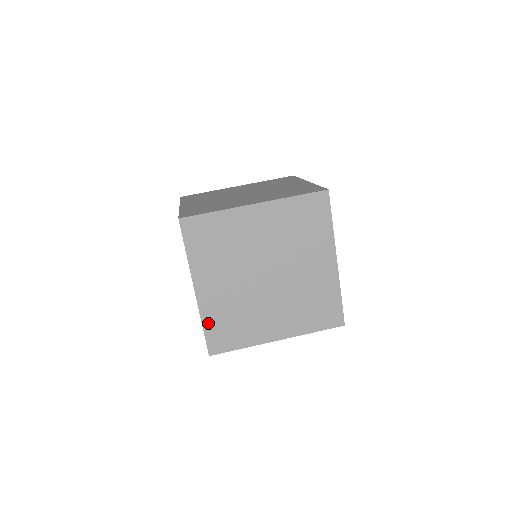
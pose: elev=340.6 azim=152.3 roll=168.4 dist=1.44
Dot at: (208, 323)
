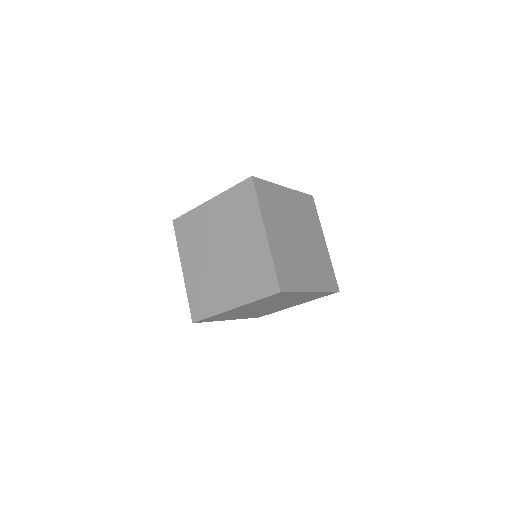
Dot at: (276, 262)
